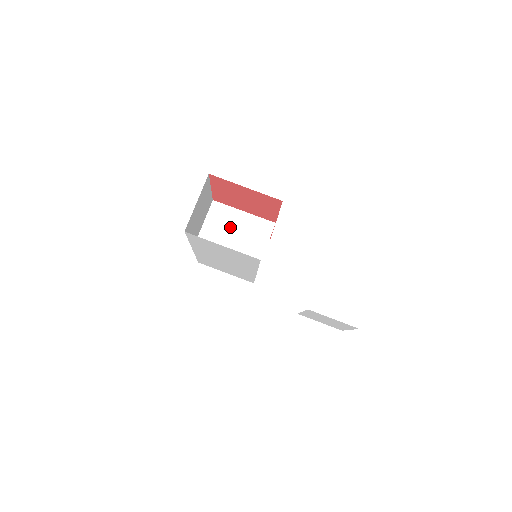
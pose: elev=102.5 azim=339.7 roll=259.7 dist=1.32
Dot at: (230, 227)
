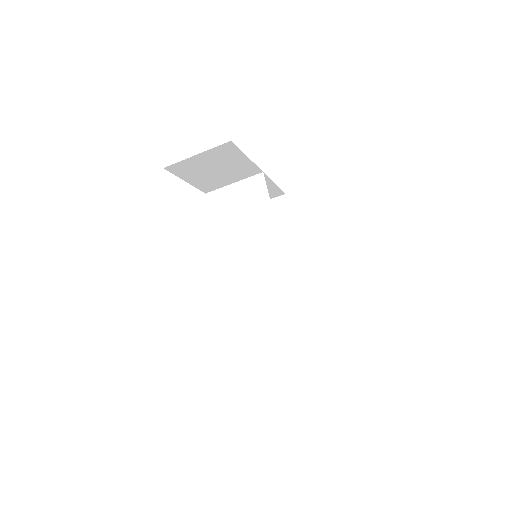
Dot at: (248, 209)
